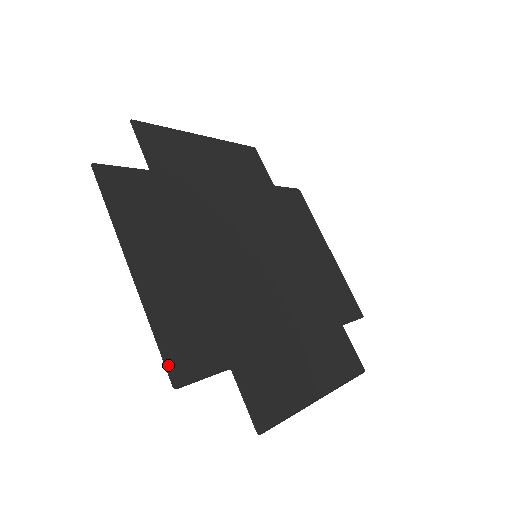
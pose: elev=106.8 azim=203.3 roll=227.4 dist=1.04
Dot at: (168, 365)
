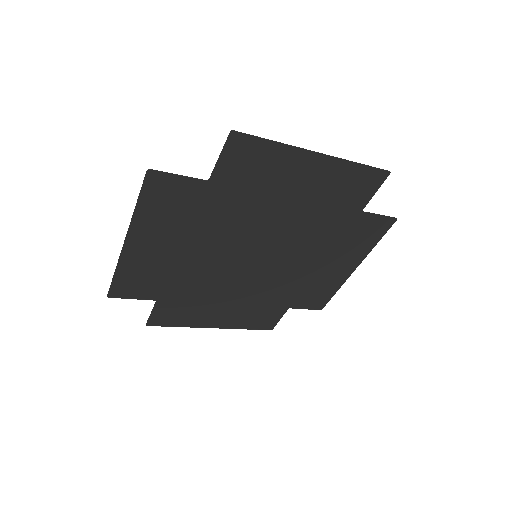
Dot at: (112, 288)
